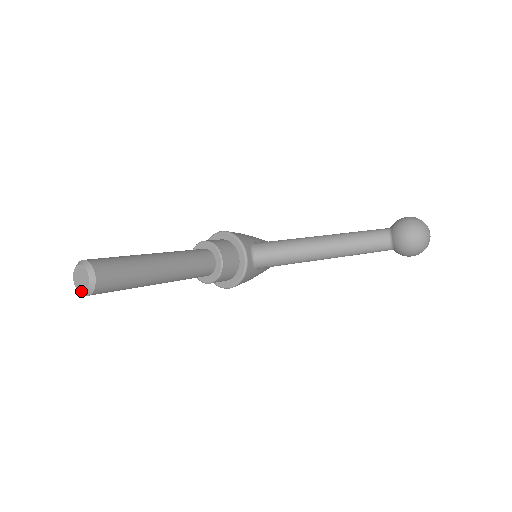
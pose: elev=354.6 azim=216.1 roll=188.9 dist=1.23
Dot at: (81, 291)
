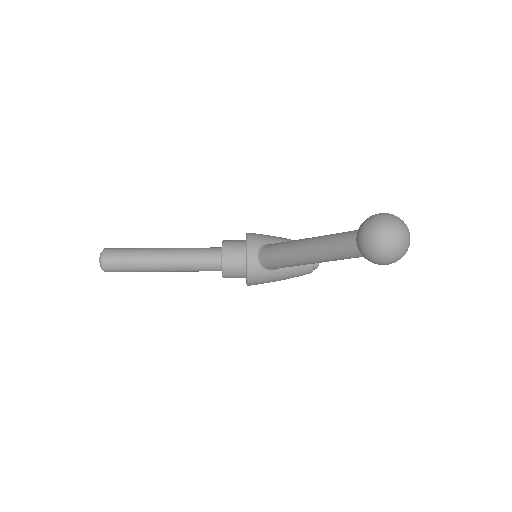
Dot at: occluded
